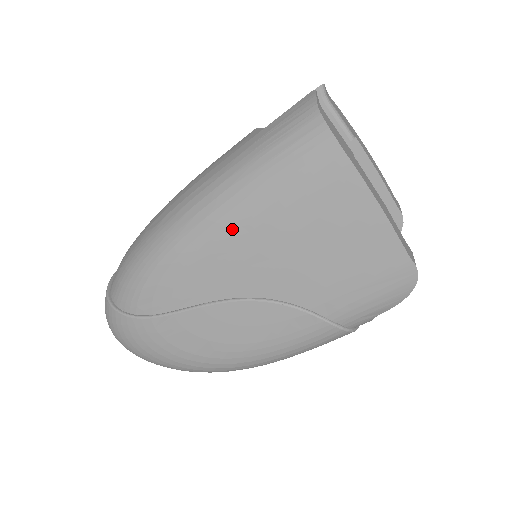
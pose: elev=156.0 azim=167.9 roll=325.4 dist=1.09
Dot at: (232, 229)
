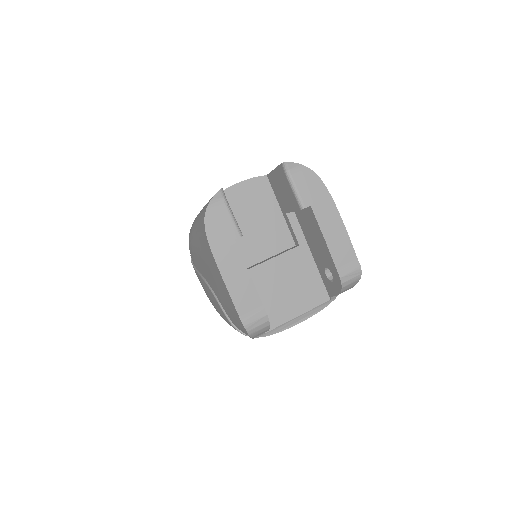
Dot at: (196, 246)
